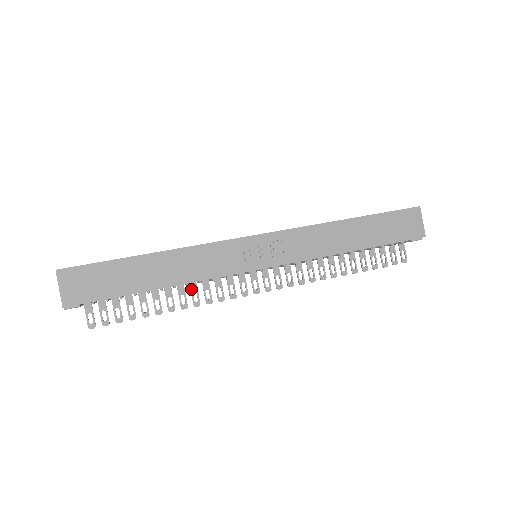
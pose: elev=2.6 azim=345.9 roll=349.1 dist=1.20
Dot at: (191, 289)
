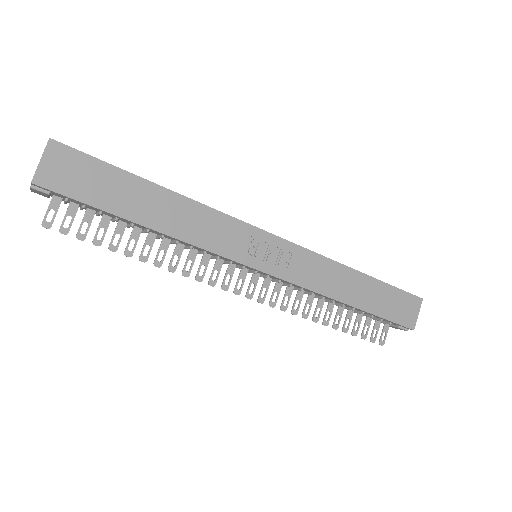
Dot at: (175, 250)
